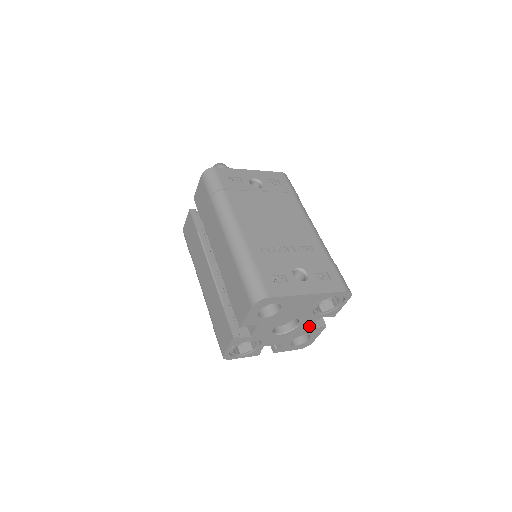
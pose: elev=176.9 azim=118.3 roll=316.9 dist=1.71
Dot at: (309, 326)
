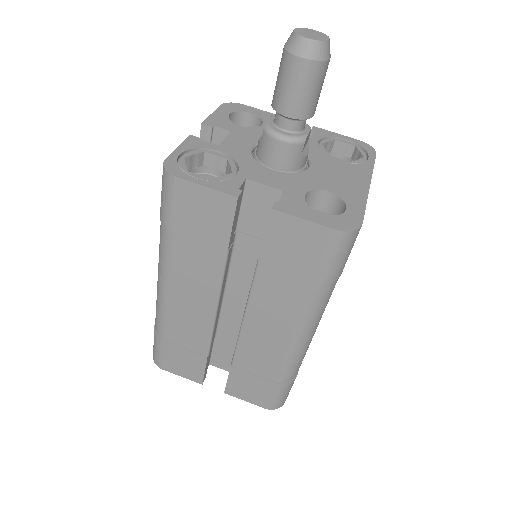
Dot at: occluded
